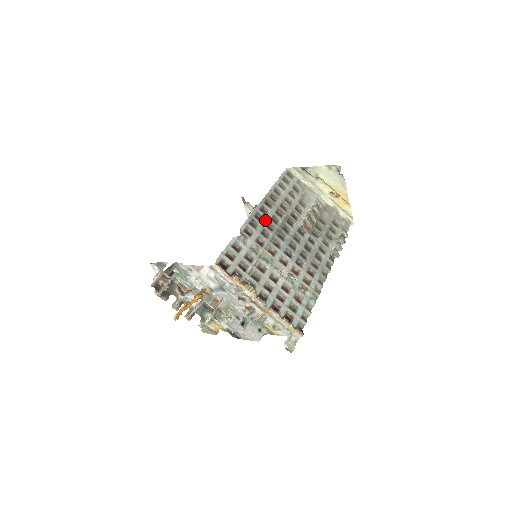
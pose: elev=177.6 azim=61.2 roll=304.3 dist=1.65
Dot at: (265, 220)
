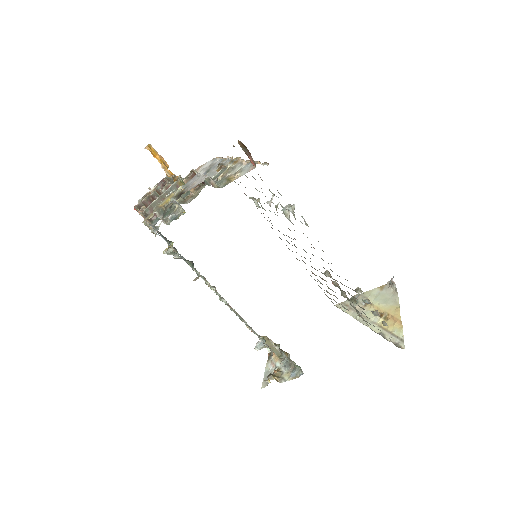
Dot at: occluded
